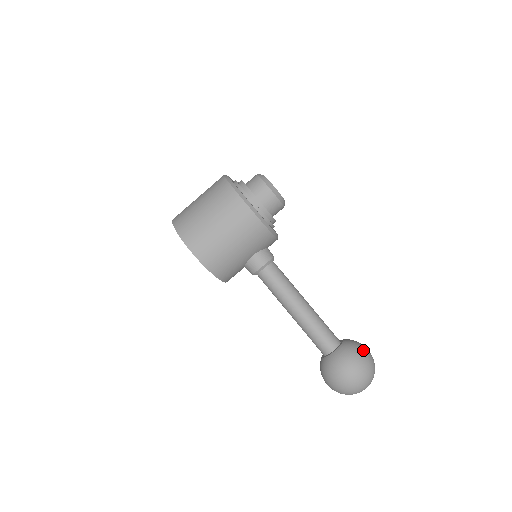
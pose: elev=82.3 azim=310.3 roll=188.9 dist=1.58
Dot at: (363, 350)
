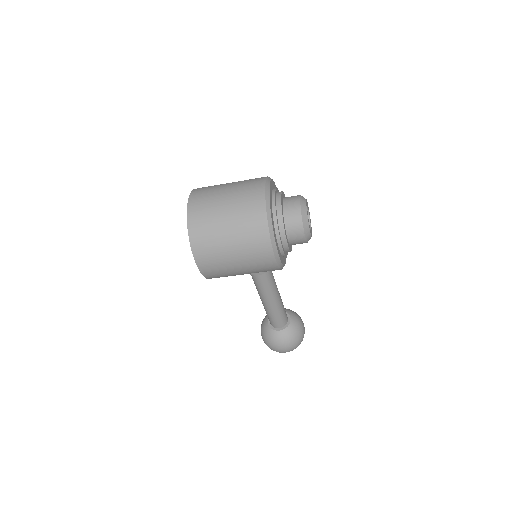
Dot at: (301, 335)
